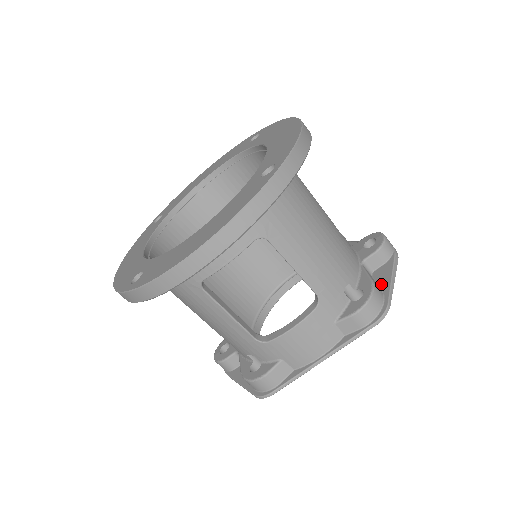
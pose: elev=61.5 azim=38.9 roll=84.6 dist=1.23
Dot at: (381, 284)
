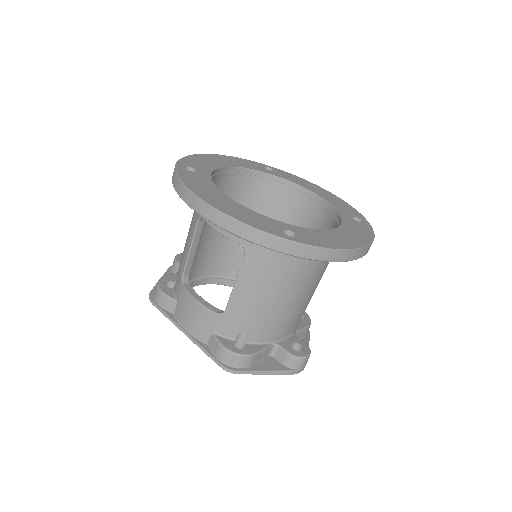
Dot at: (260, 364)
